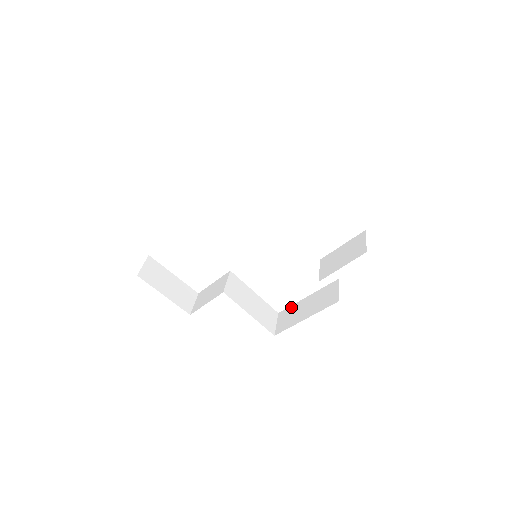
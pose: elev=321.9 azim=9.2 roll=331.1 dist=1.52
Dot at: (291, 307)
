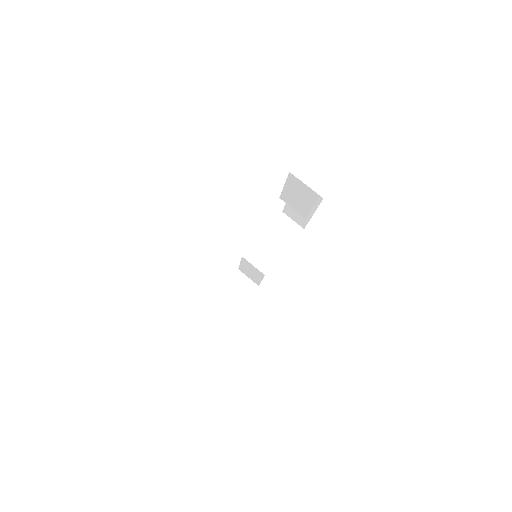
Dot at: (287, 207)
